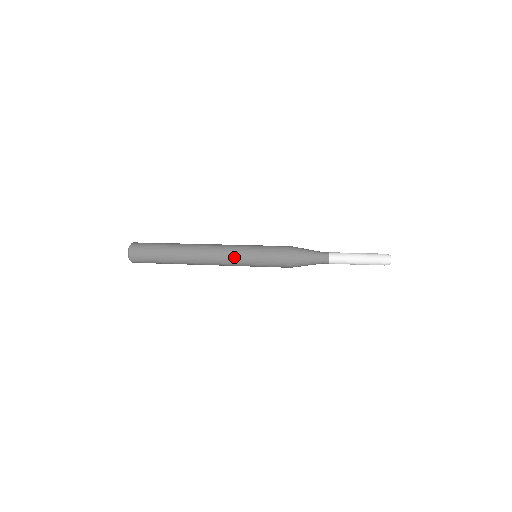
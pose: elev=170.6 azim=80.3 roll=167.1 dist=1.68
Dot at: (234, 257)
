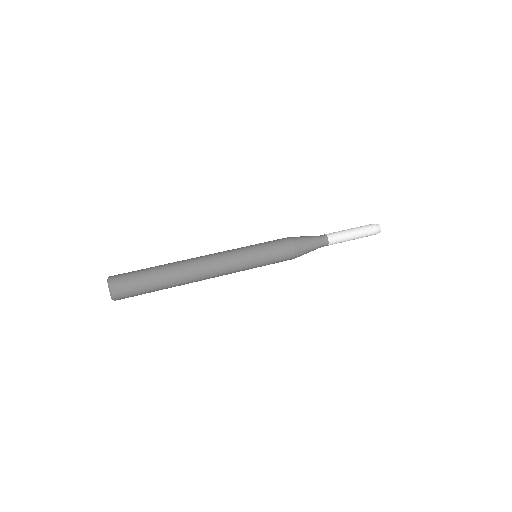
Dot at: (237, 259)
